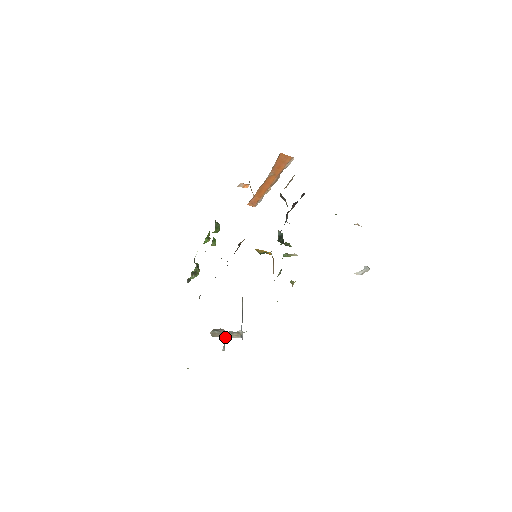
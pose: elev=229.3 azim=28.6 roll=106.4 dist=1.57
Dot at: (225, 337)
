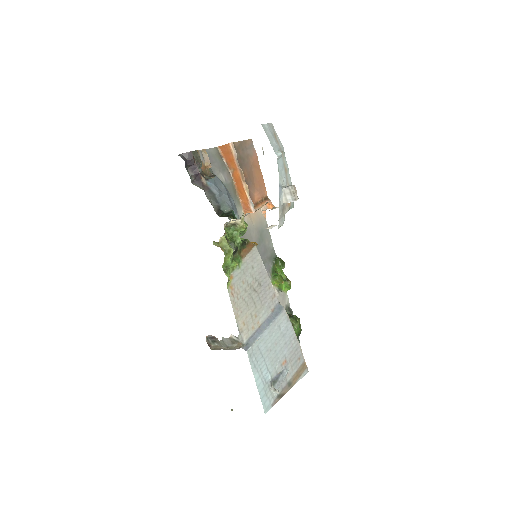
Dot at: occluded
